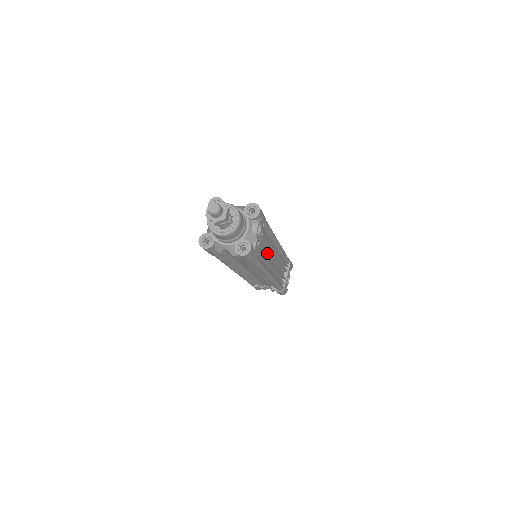
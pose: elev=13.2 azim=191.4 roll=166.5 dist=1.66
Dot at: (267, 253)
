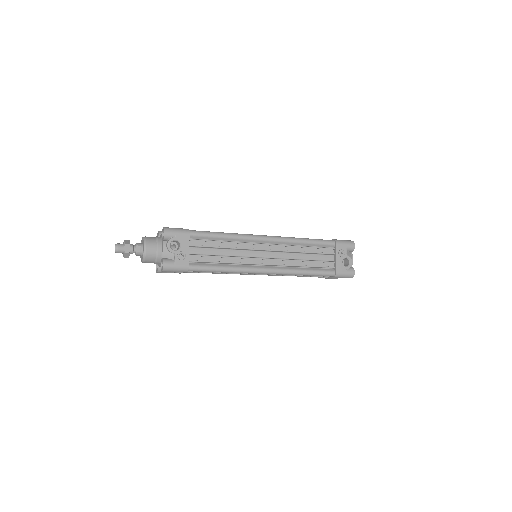
Dot at: (239, 254)
